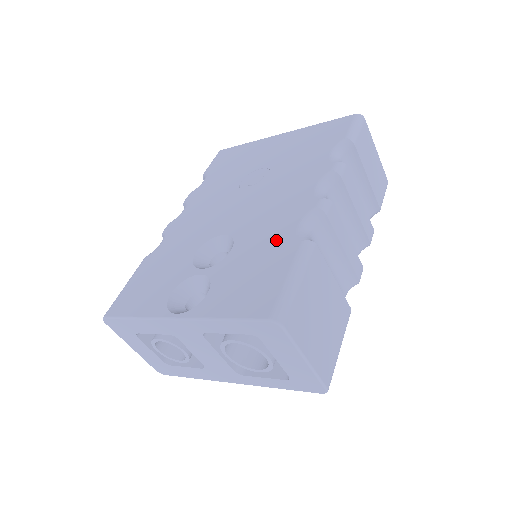
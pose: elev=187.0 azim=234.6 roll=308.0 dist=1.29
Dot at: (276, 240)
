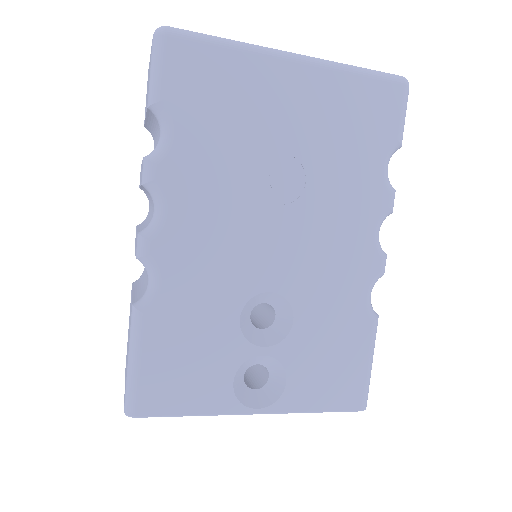
Dot at: (347, 316)
